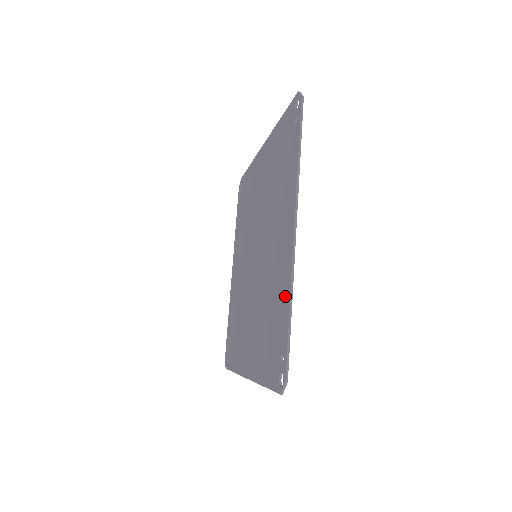
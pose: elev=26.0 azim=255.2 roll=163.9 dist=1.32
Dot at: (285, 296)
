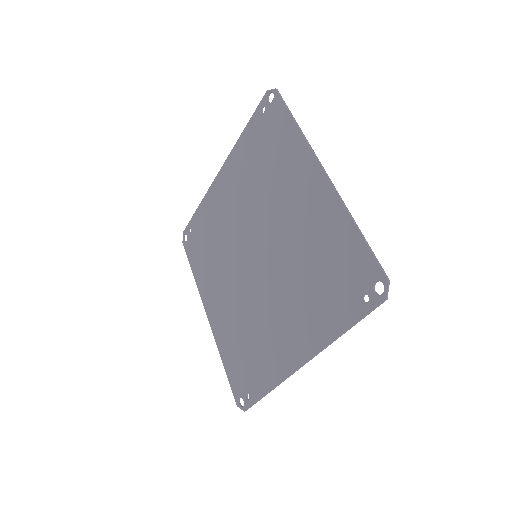
Dot at: (270, 377)
